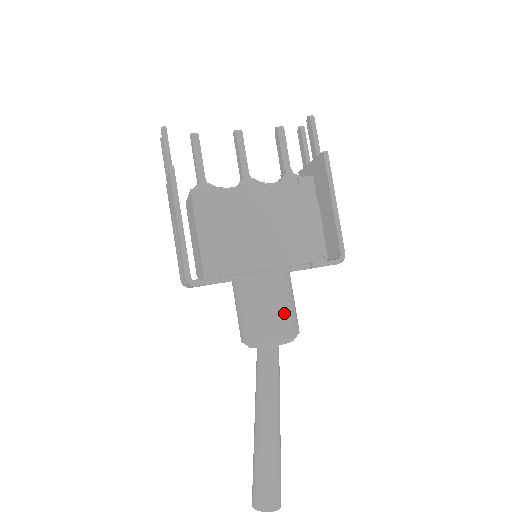
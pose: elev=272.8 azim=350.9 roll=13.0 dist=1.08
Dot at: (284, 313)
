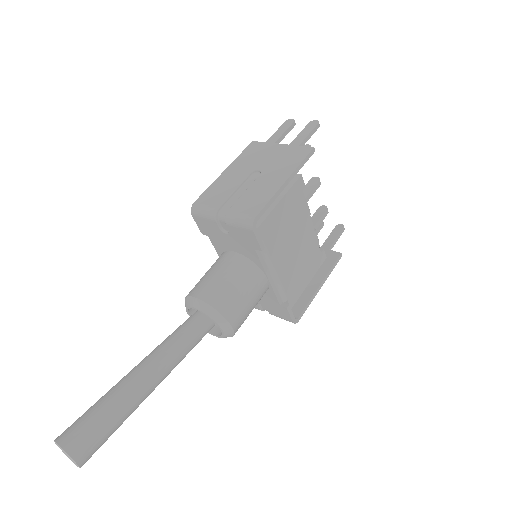
Dot at: (248, 314)
